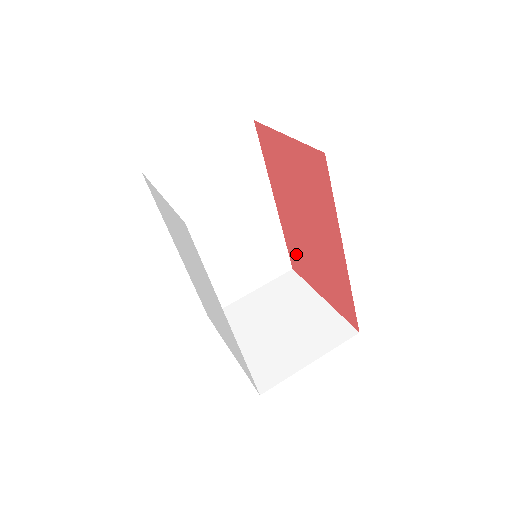
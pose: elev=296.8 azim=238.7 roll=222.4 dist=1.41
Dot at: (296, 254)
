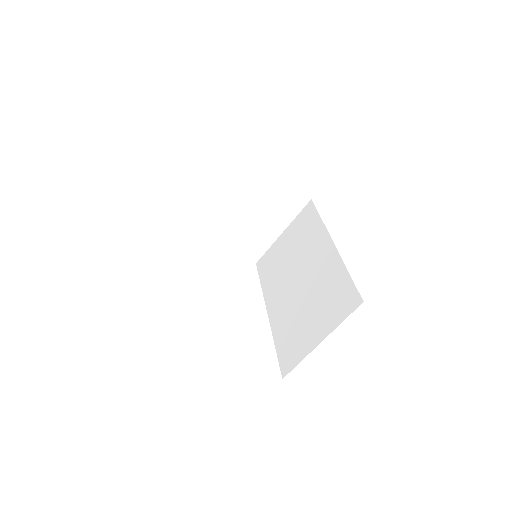
Dot at: occluded
